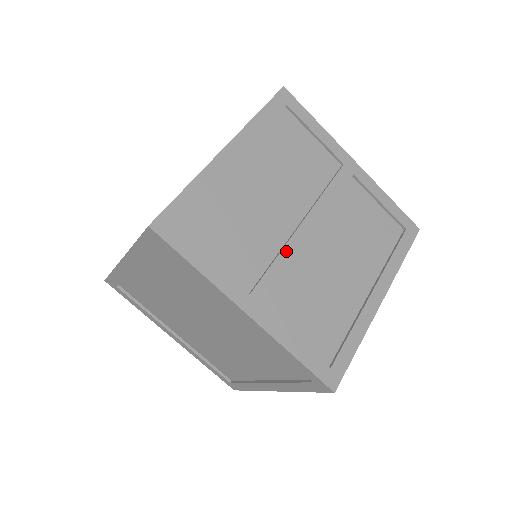
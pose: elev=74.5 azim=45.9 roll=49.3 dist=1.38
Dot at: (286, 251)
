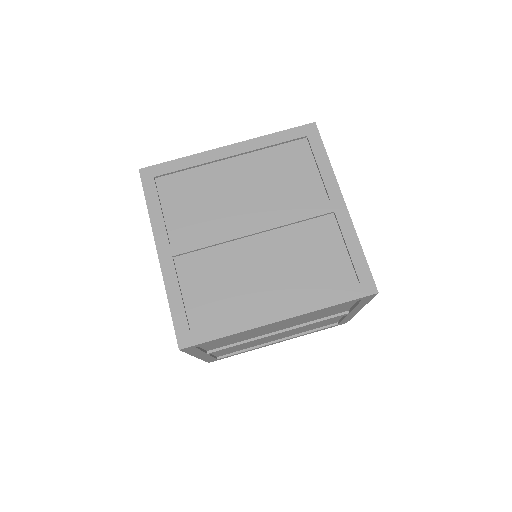
Dot at: (220, 233)
